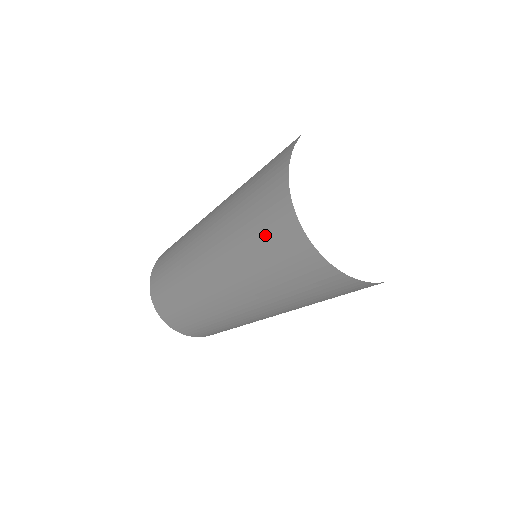
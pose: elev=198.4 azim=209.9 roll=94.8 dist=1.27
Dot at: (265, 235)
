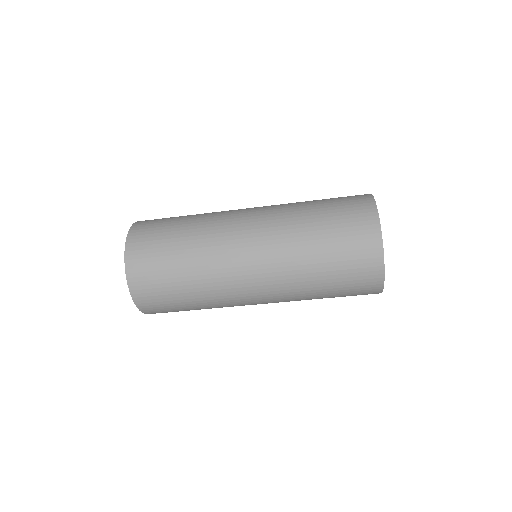
Dot at: (341, 203)
